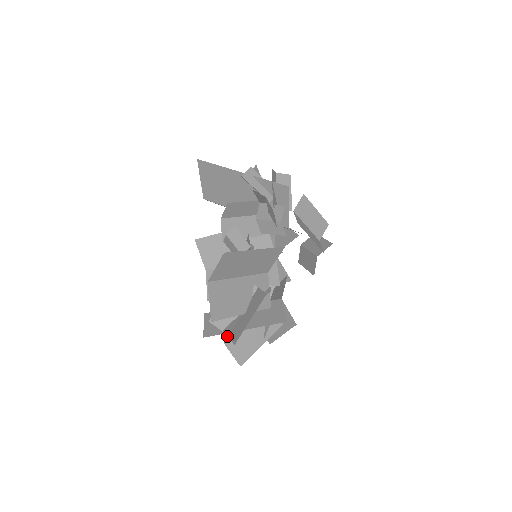
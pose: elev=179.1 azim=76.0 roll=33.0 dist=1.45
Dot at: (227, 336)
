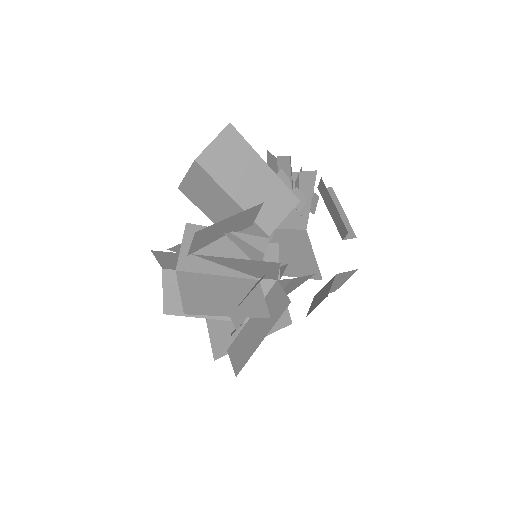
Dot at: (185, 257)
